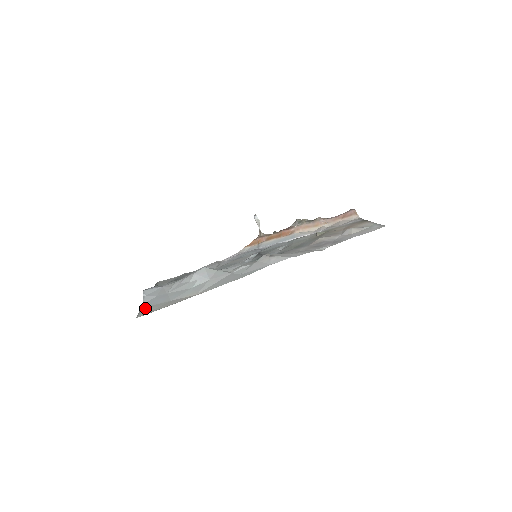
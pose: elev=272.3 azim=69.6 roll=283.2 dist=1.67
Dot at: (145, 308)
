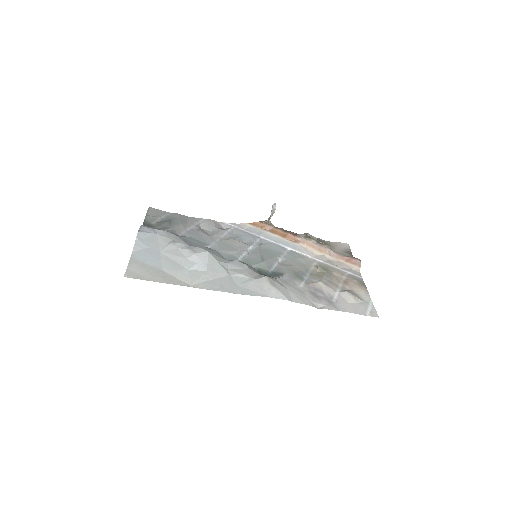
Dot at: (135, 263)
